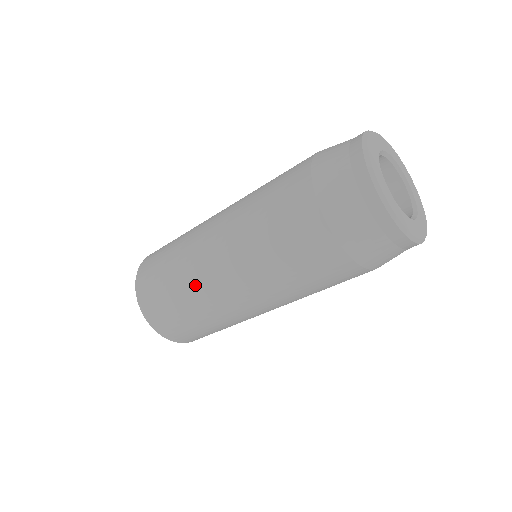
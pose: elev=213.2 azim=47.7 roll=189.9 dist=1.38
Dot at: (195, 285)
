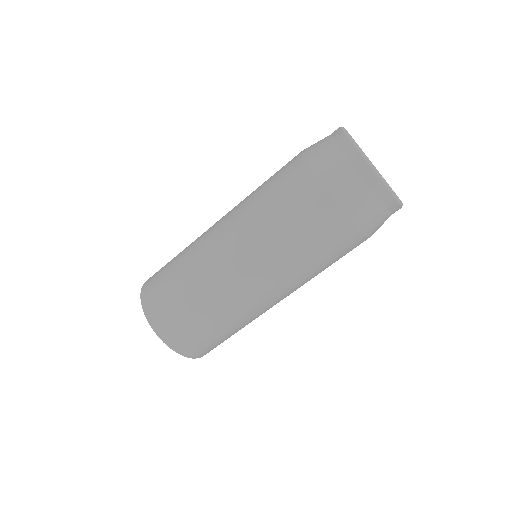
Dot at: (215, 292)
